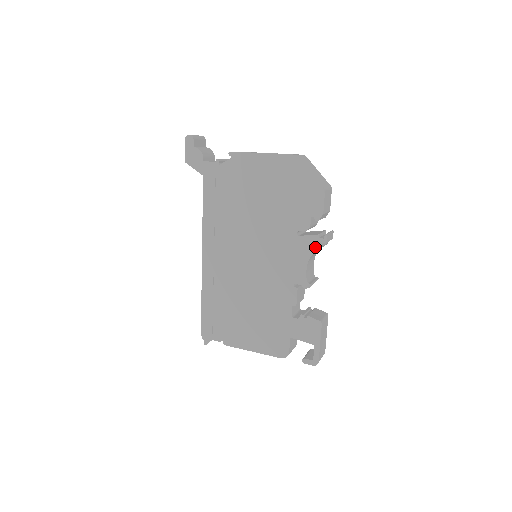
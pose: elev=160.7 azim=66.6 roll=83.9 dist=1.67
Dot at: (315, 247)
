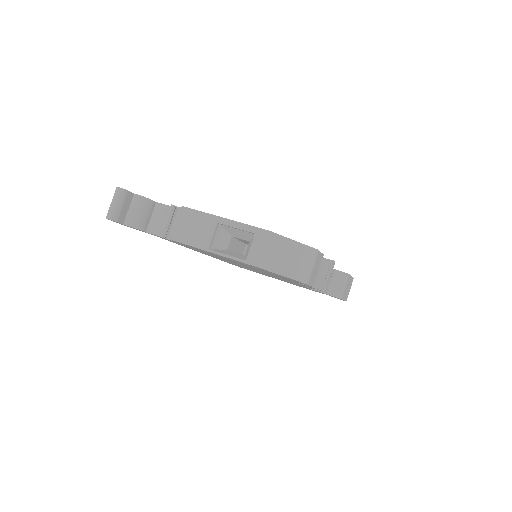
Dot at: occluded
